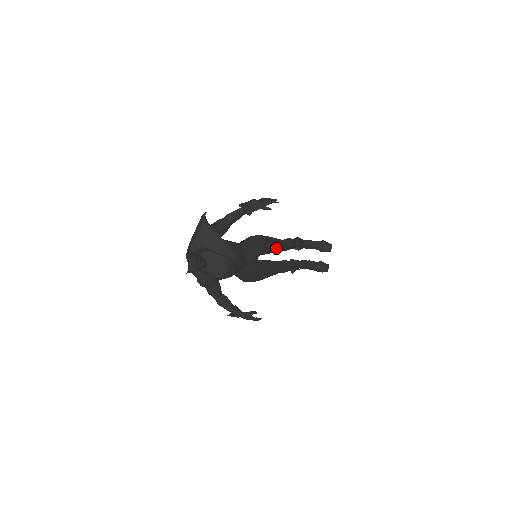
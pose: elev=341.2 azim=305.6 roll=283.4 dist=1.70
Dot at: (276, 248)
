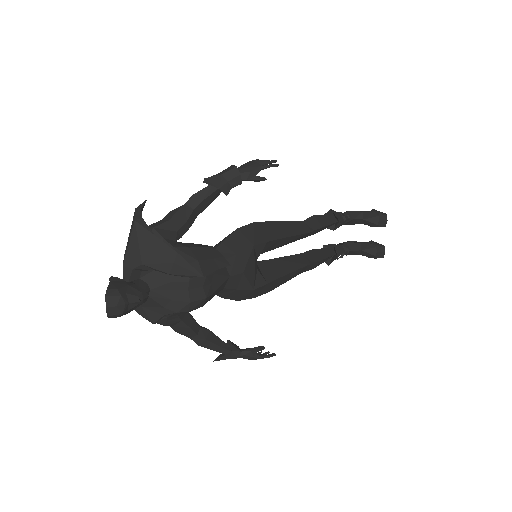
Dot at: (290, 237)
